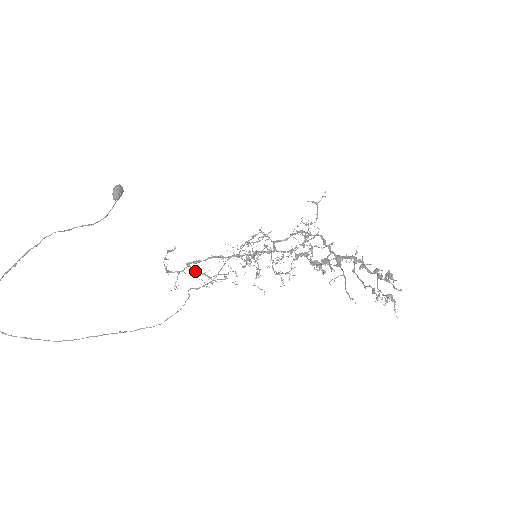
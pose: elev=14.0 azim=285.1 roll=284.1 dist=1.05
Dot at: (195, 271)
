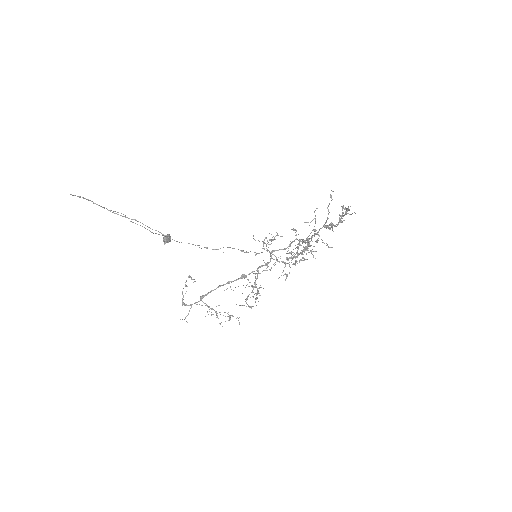
Dot at: occluded
